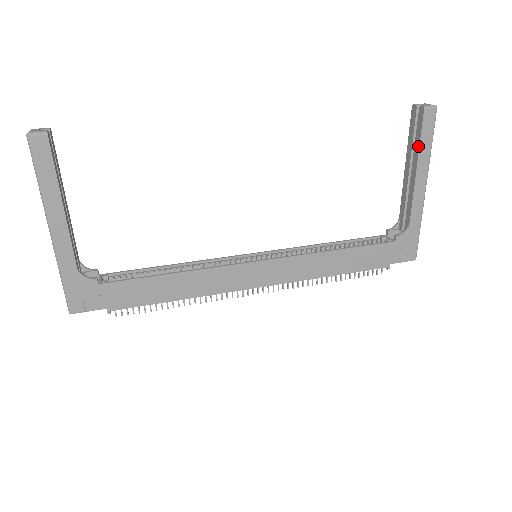
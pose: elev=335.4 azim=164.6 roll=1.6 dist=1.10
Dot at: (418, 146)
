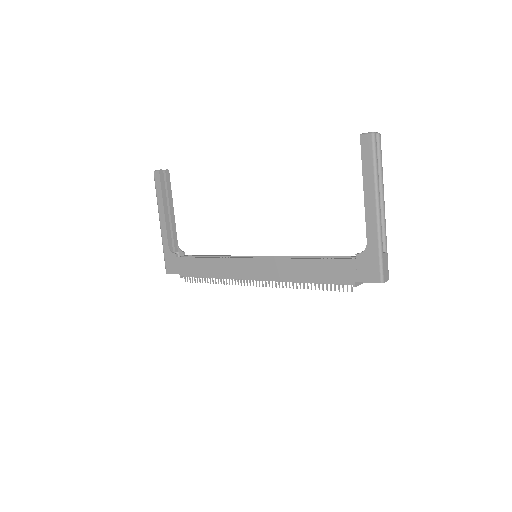
Dot at: (362, 169)
